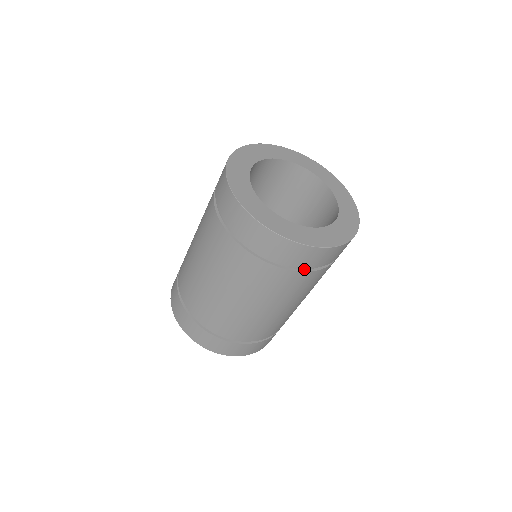
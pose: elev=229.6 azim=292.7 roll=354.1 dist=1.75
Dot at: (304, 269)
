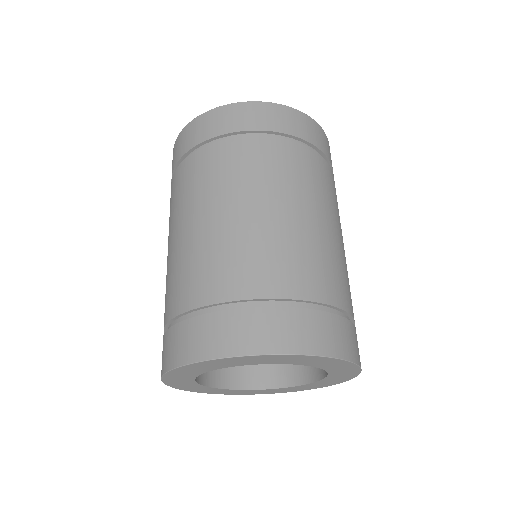
Dot at: (280, 141)
